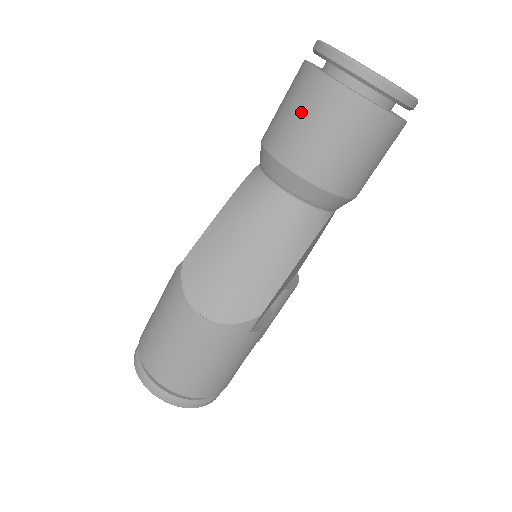
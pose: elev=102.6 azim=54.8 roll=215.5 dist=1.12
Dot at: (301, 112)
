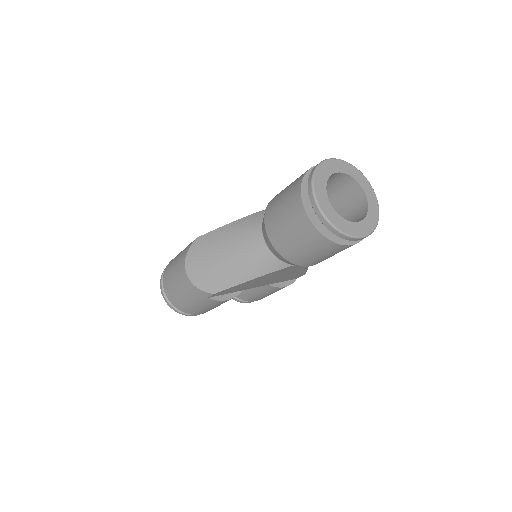
Dot at: (284, 201)
